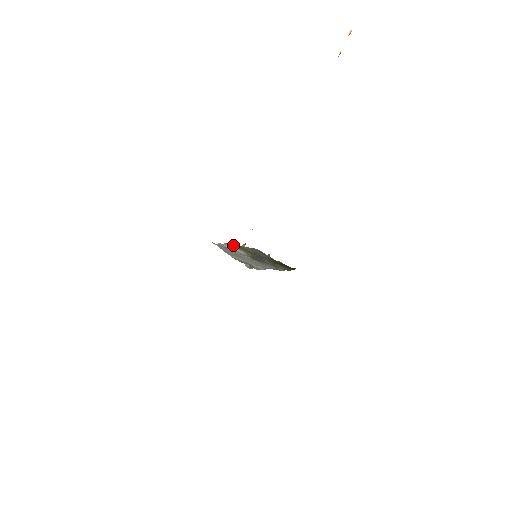
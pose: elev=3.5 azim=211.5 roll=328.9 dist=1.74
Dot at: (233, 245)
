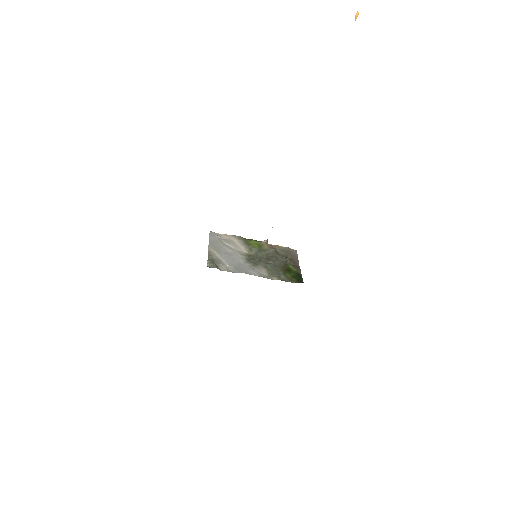
Dot at: (242, 239)
